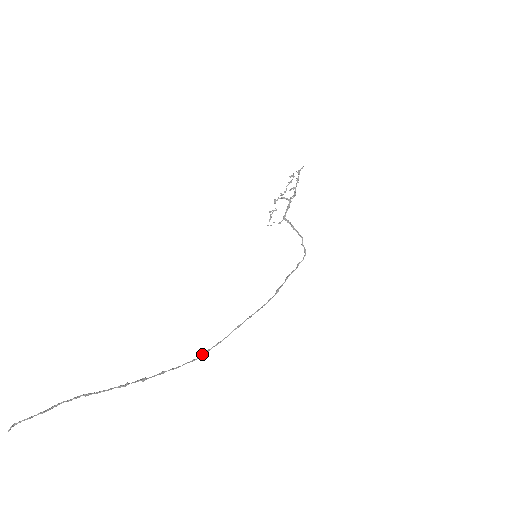
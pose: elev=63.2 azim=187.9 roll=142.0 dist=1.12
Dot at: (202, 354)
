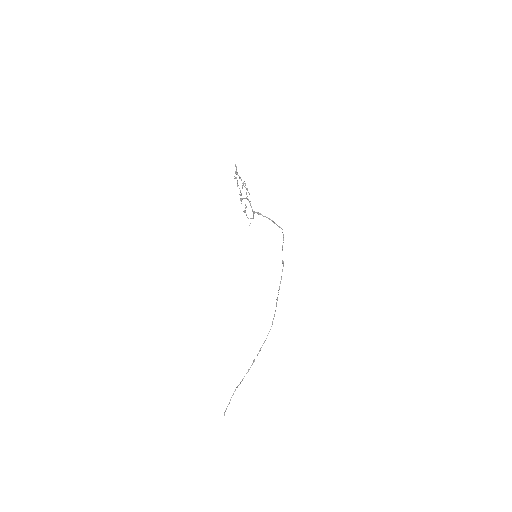
Dot at: occluded
